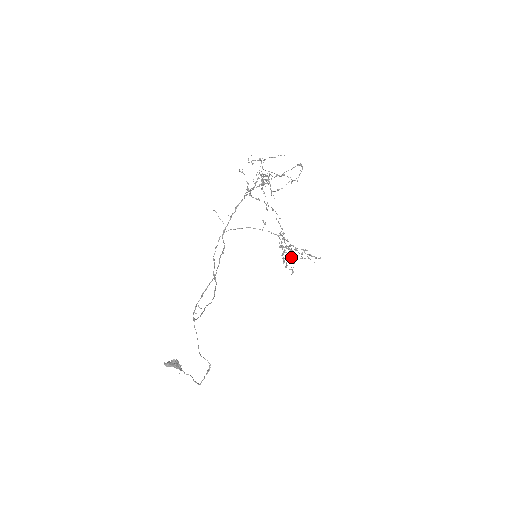
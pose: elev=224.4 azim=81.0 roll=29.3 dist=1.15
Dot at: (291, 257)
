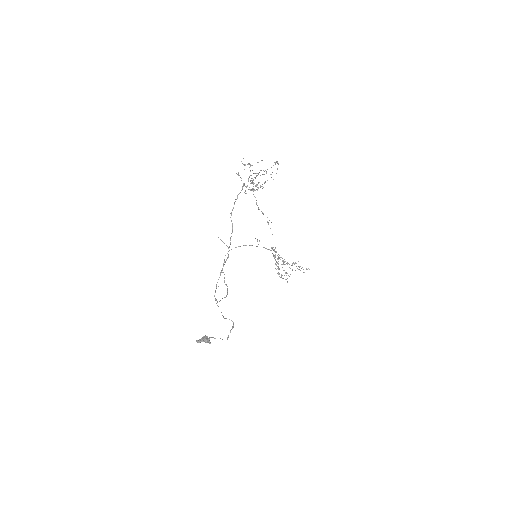
Dot at: occluded
